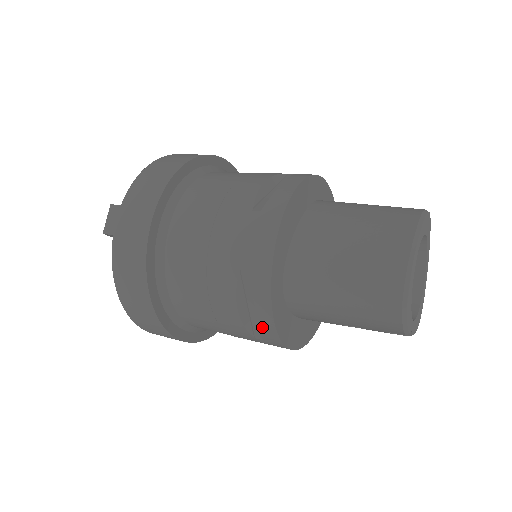
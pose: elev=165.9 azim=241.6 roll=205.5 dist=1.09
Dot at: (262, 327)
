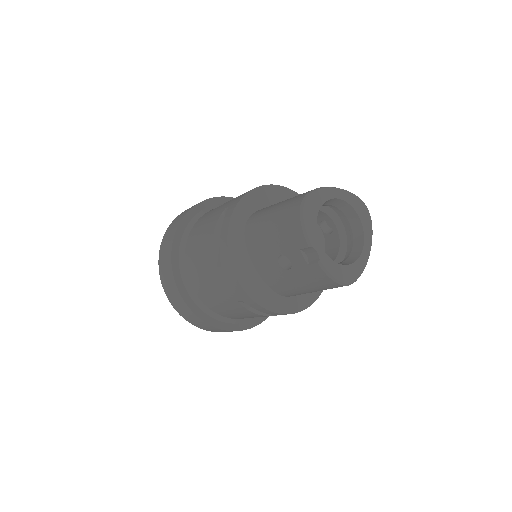
Dot at: (221, 244)
